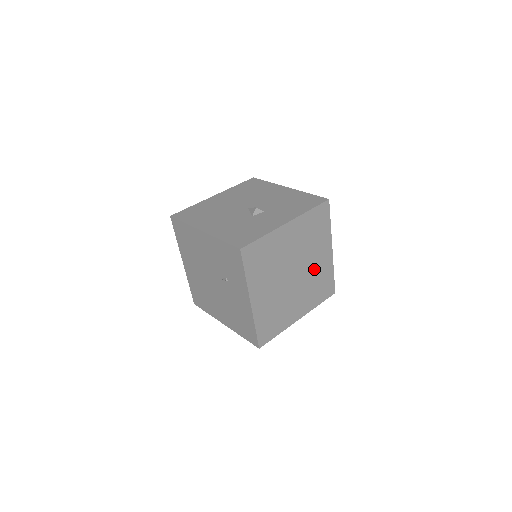
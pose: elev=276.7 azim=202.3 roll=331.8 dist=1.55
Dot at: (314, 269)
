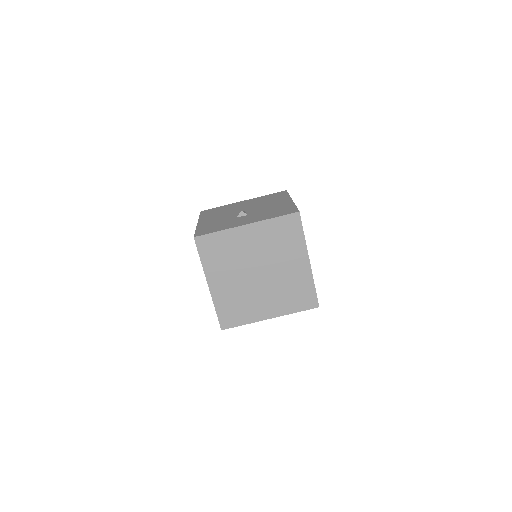
Dot at: (286, 275)
